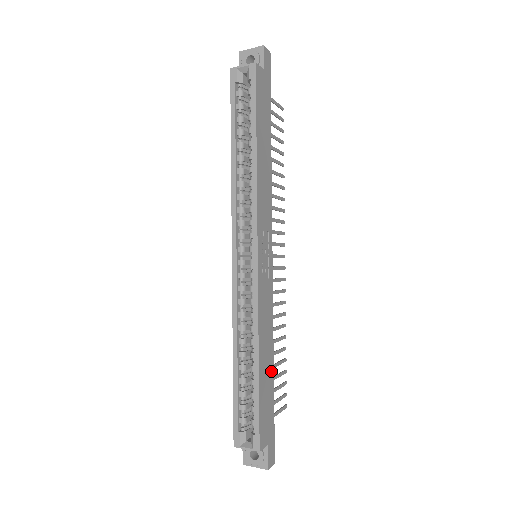
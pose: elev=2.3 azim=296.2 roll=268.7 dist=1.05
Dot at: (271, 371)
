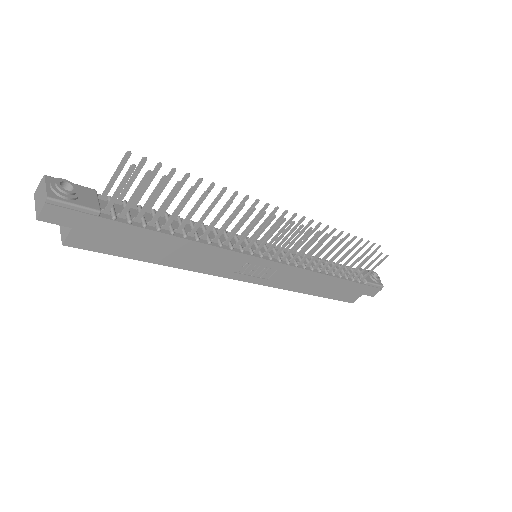
Dot at: (335, 281)
